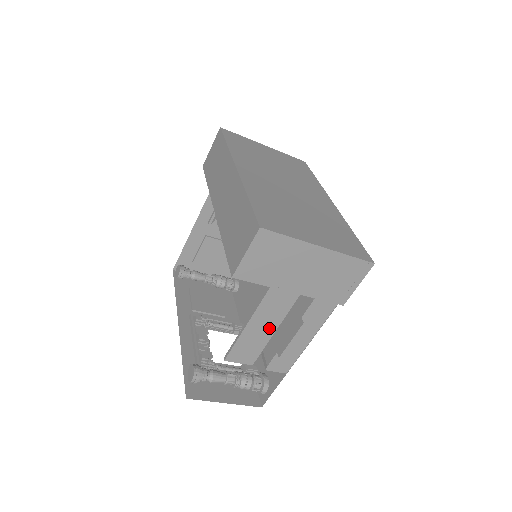
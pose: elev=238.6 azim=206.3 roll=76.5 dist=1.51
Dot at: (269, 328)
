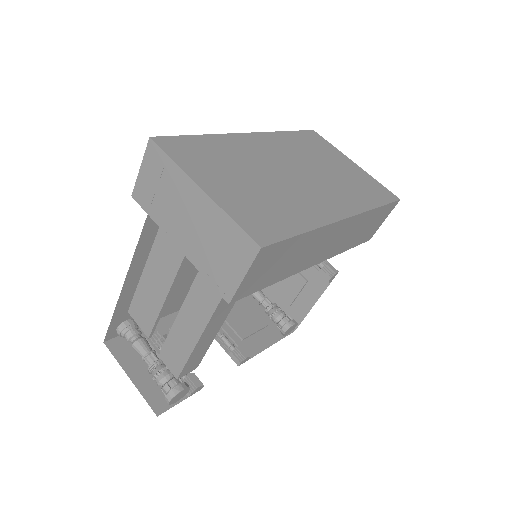
Dot at: (160, 290)
